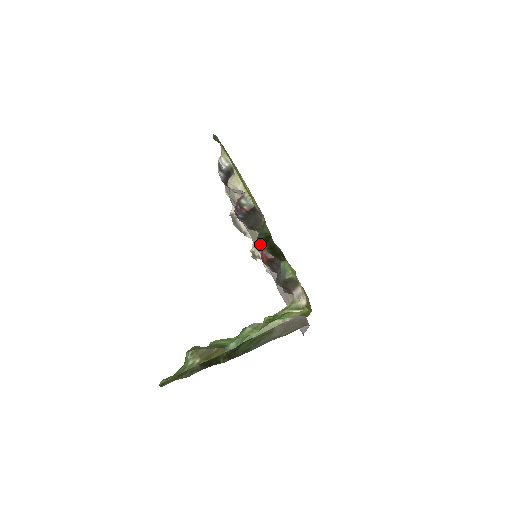
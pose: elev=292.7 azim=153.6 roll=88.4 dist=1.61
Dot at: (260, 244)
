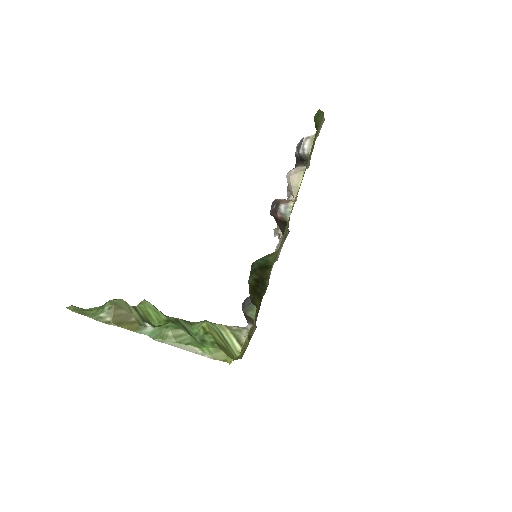
Dot at: occluded
